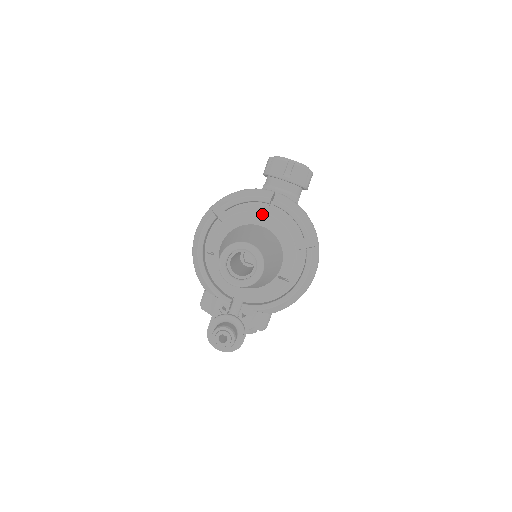
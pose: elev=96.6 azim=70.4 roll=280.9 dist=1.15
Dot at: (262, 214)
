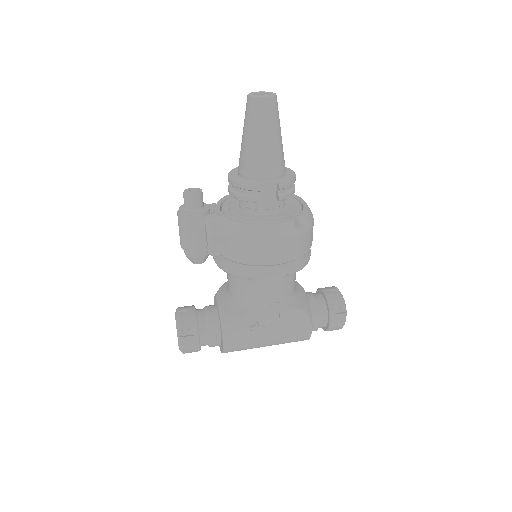
Dot at: (292, 171)
